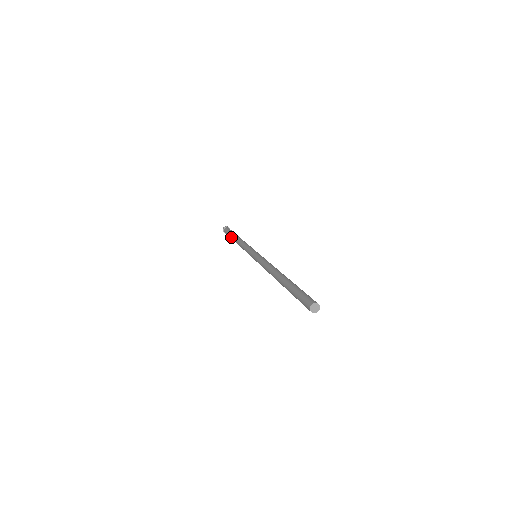
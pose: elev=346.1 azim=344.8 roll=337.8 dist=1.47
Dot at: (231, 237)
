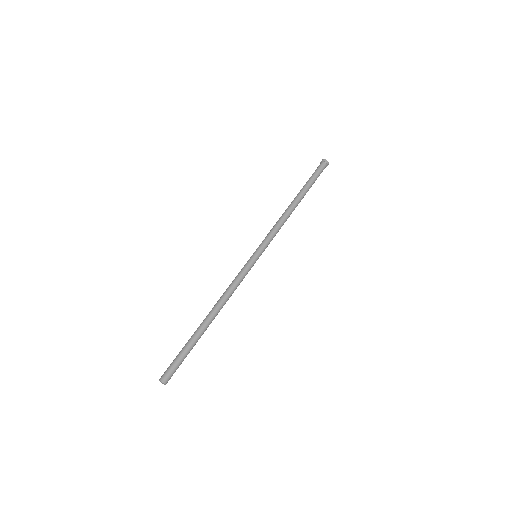
Dot at: (302, 188)
